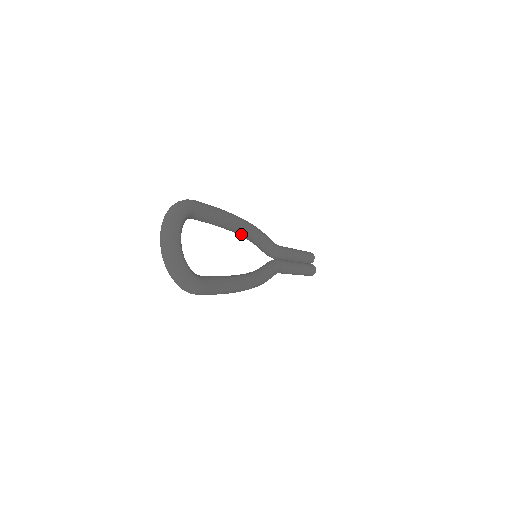
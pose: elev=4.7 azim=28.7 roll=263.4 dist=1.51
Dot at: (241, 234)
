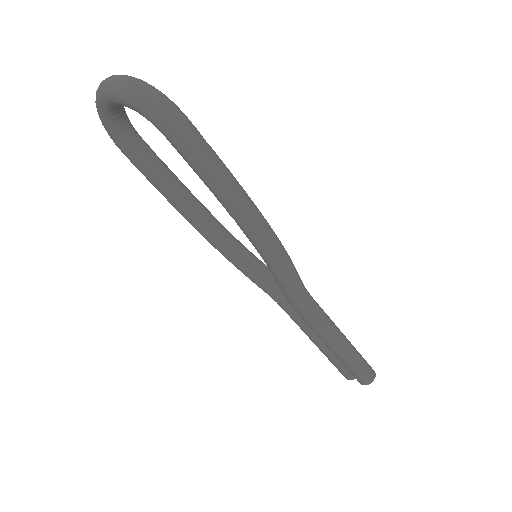
Dot at: (217, 230)
